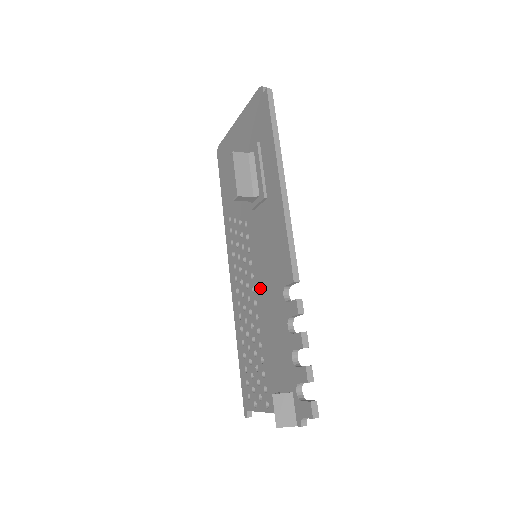
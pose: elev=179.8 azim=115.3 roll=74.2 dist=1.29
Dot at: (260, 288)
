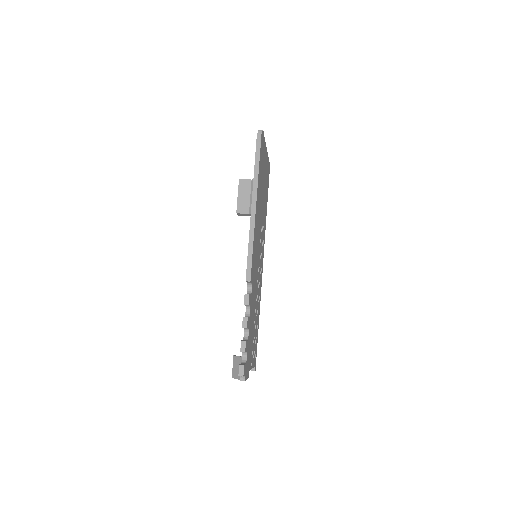
Dot at: occluded
